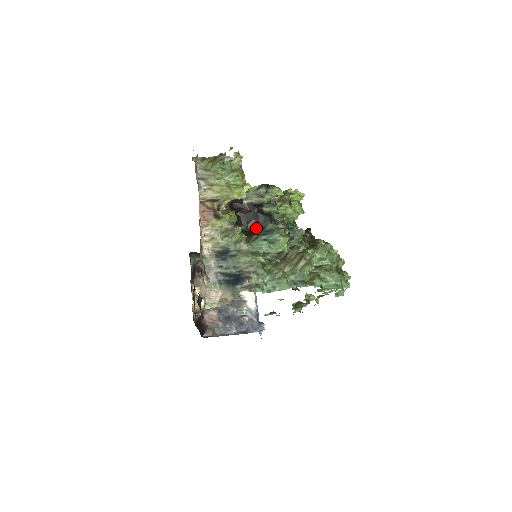
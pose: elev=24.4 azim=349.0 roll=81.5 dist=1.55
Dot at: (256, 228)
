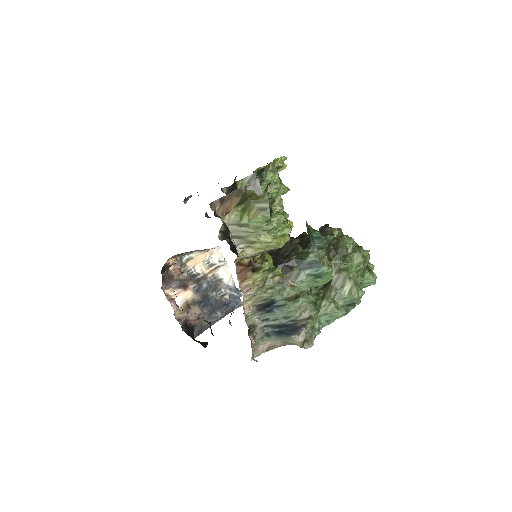
Dot at: (291, 259)
